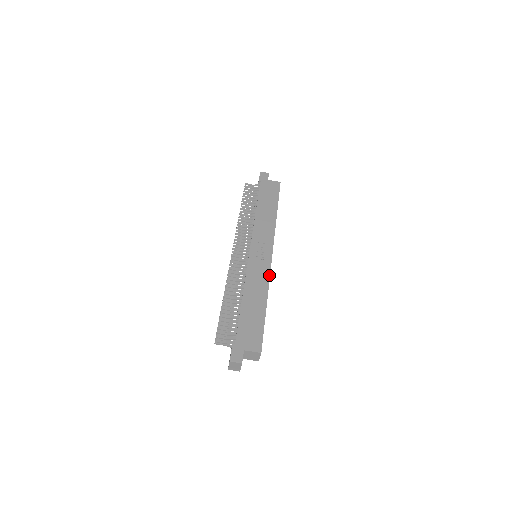
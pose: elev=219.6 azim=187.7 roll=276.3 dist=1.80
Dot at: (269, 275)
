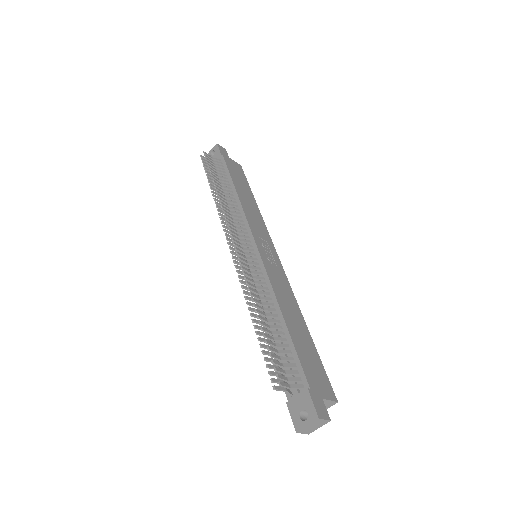
Dot at: (290, 286)
